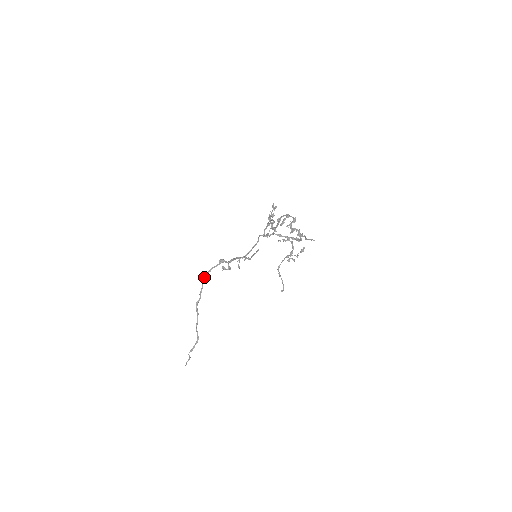
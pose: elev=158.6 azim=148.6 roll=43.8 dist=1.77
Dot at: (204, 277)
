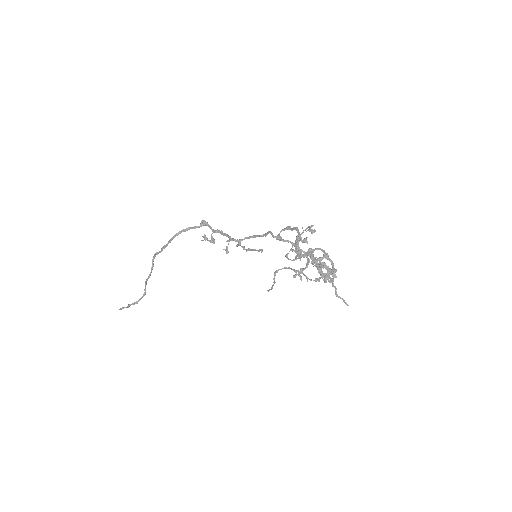
Dot at: (175, 235)
